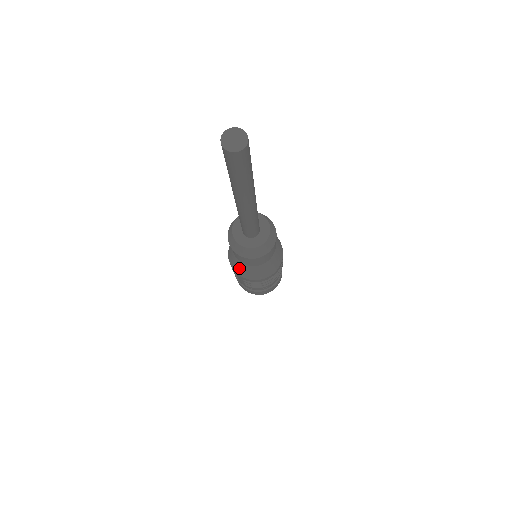
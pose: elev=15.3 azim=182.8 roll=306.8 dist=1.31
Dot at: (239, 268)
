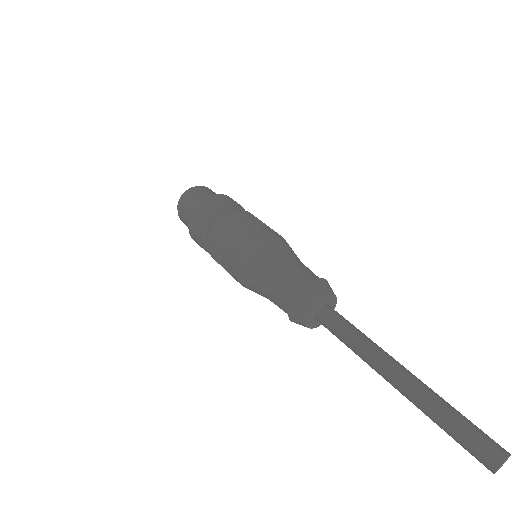
Dot at: occluded
